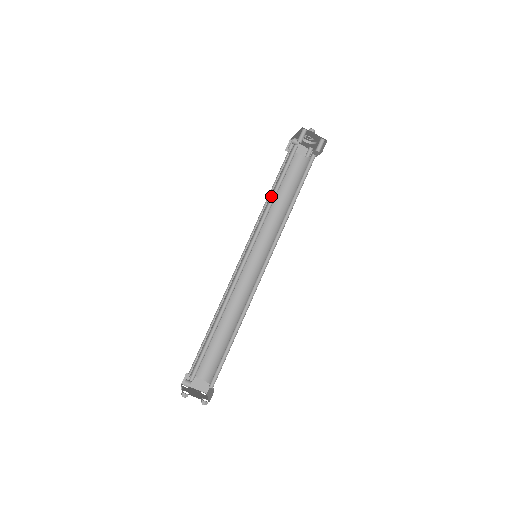
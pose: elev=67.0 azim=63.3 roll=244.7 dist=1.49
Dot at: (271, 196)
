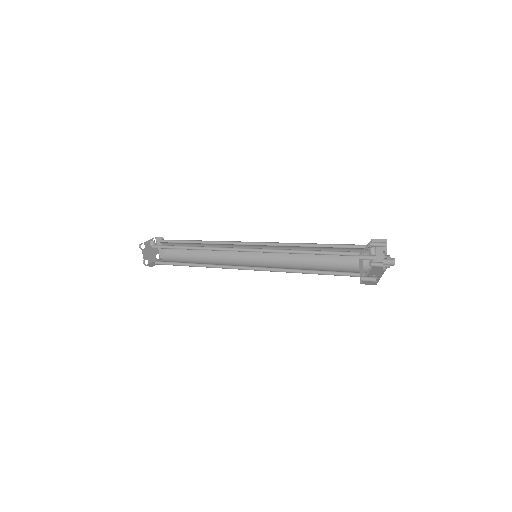
Dot at: occluded
